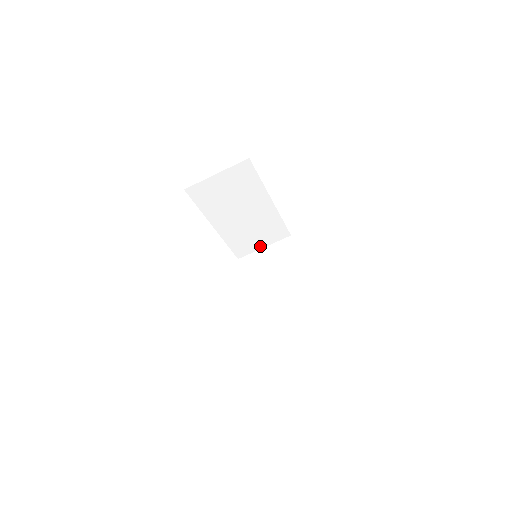
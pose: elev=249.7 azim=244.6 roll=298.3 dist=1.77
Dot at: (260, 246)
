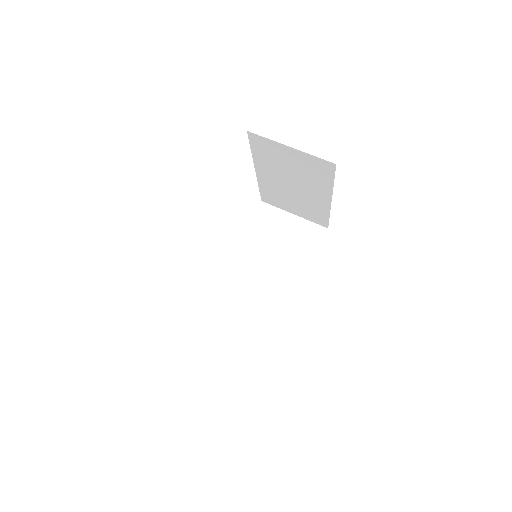
Dot at: (228, 337)
